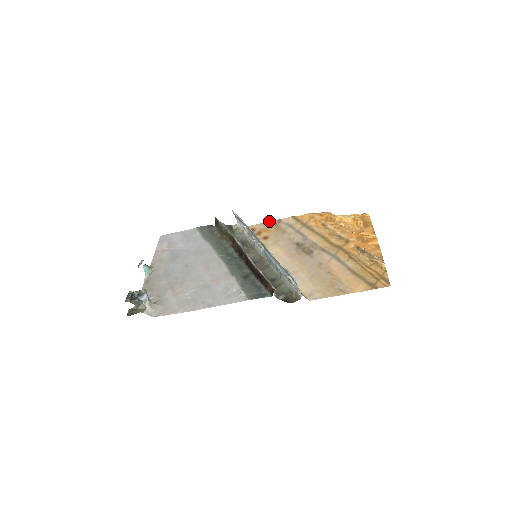
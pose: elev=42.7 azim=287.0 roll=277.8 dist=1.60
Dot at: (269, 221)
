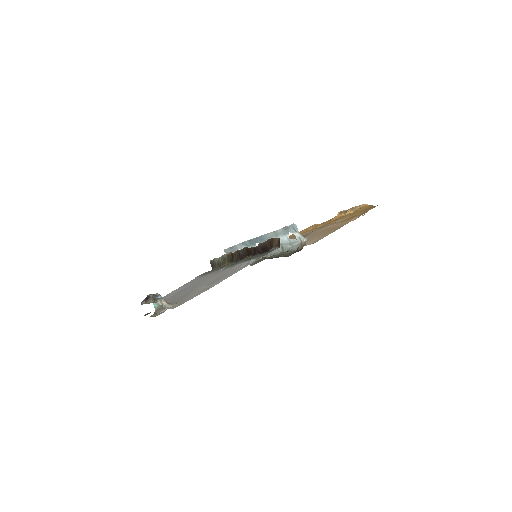
Dot at: occluded
